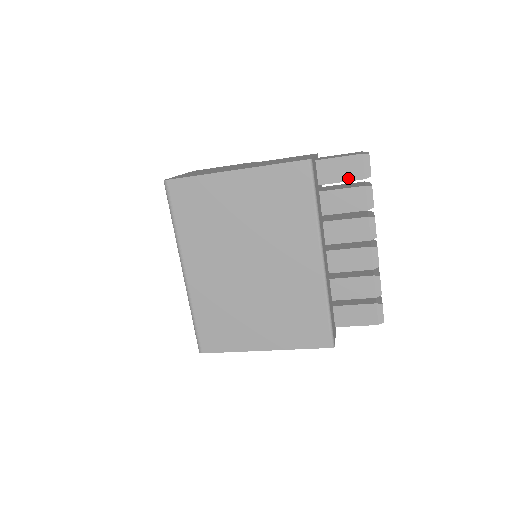
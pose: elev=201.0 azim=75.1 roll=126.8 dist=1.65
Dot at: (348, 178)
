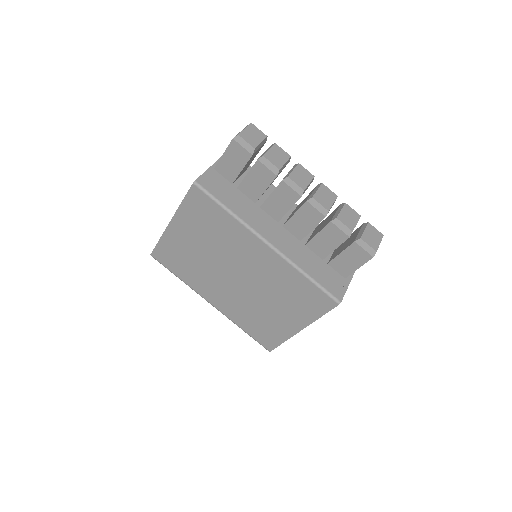
Dot at: (242, 164)
